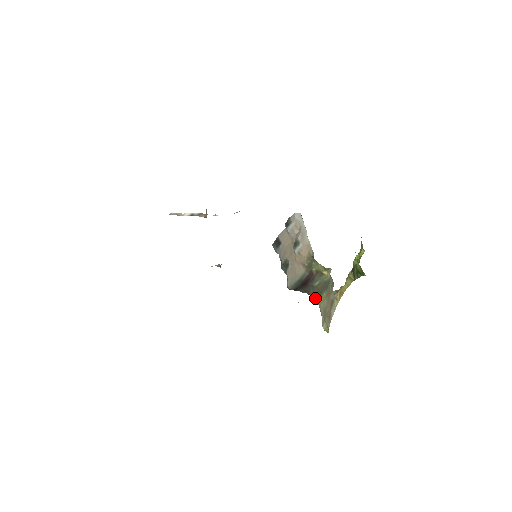
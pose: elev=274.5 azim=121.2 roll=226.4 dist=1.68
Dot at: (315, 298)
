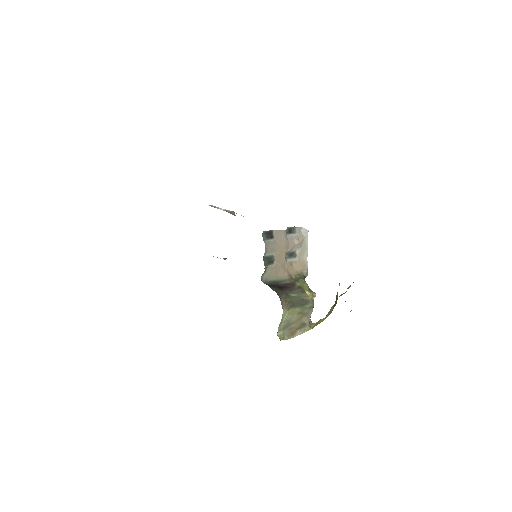
Dot at: (283, 303)
